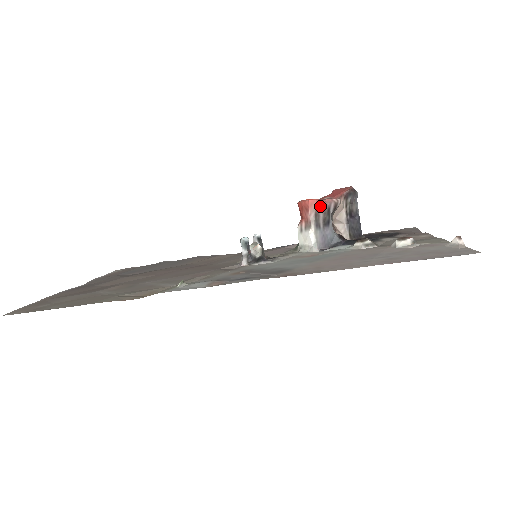
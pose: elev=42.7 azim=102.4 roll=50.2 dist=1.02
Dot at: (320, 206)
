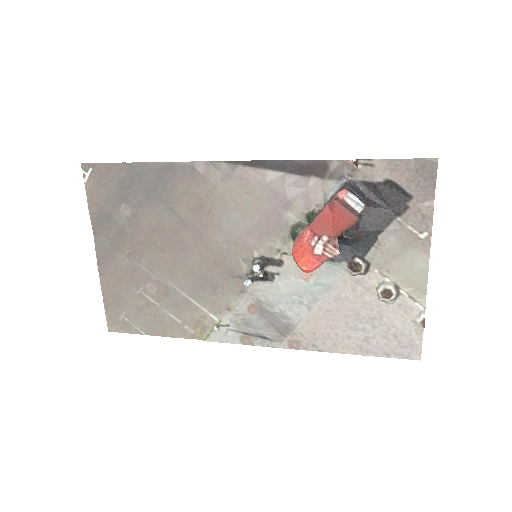
Dot at: (317, 266)
